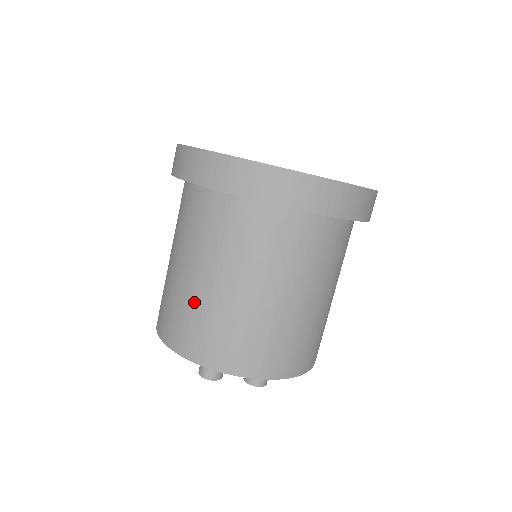
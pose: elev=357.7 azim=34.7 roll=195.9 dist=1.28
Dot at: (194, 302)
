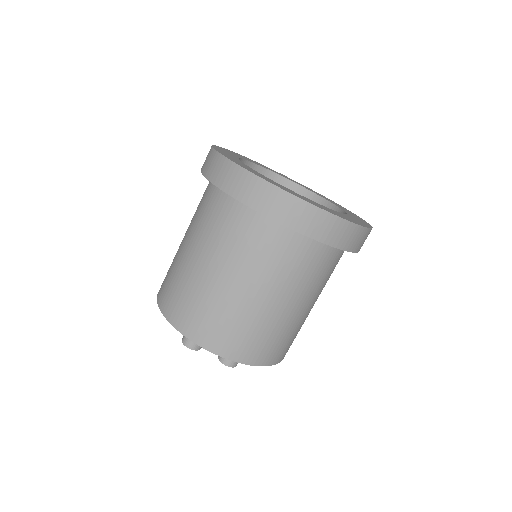
Dot at: (188, 279)
